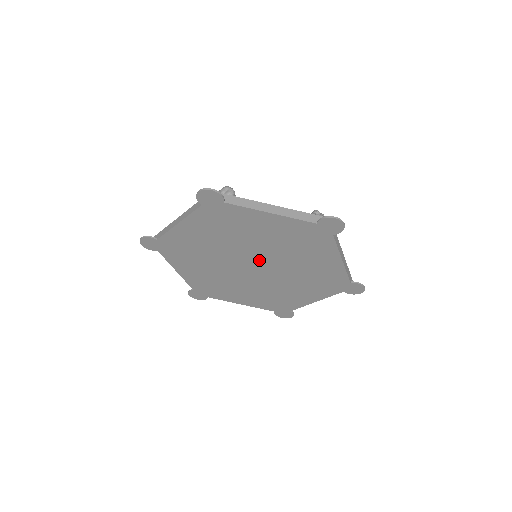
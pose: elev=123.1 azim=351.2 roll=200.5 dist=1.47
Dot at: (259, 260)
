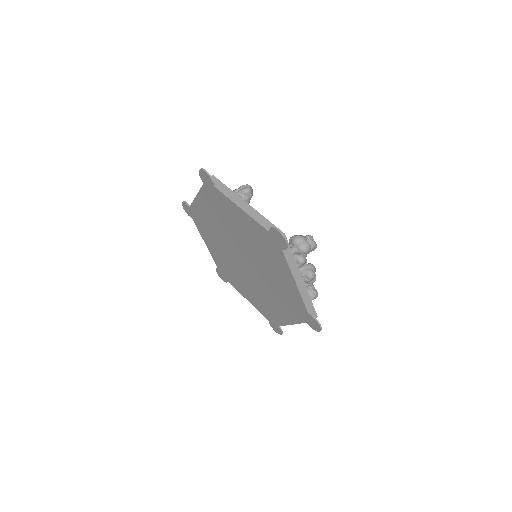
Dot at: (246, 255)
